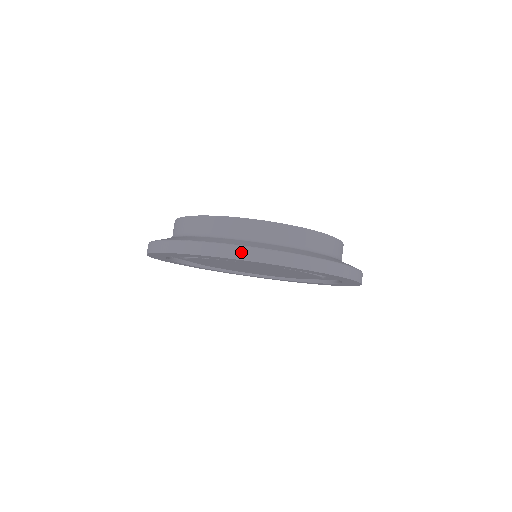
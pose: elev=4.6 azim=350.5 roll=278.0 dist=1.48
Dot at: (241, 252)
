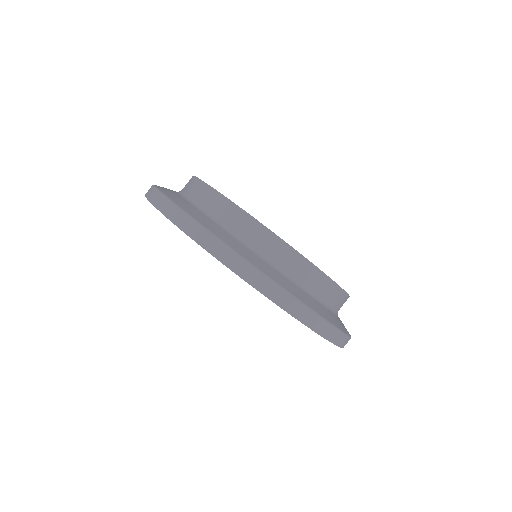
Dot at: (283, 298)
